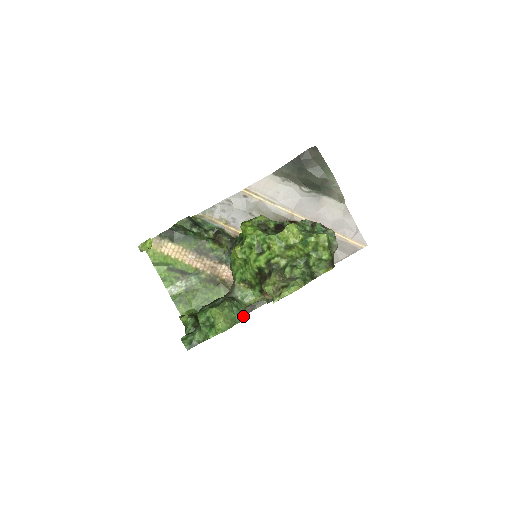
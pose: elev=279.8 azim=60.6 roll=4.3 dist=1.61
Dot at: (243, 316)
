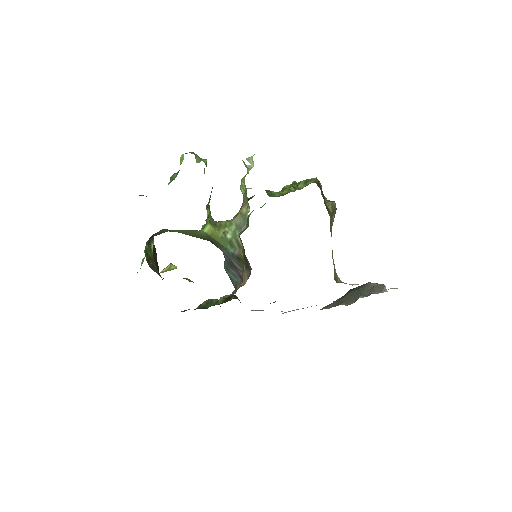
Dot at: occluded
